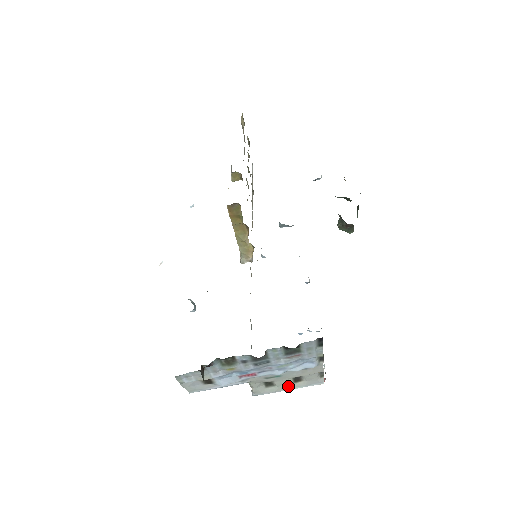
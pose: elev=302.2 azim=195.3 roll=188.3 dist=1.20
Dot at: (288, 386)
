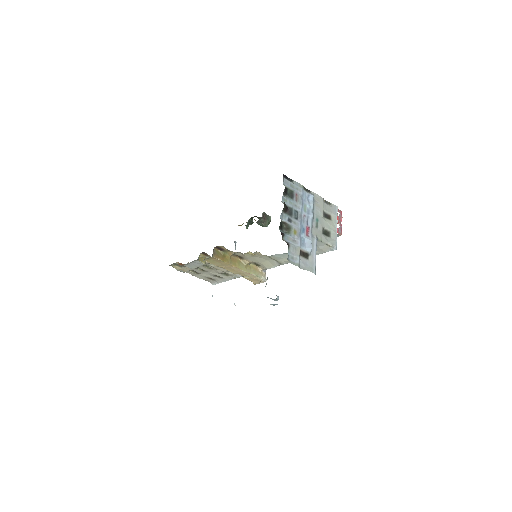
Dot at: (333, 225)
